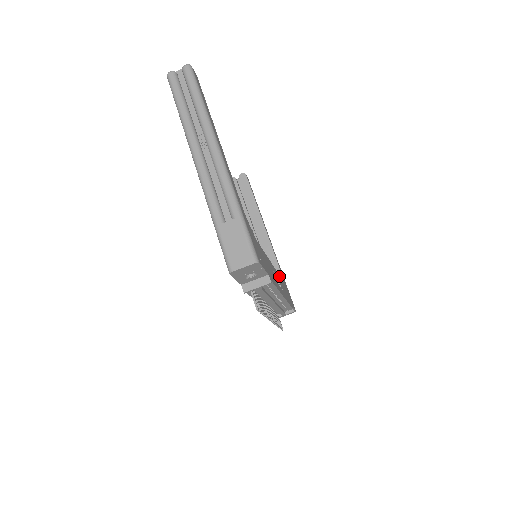
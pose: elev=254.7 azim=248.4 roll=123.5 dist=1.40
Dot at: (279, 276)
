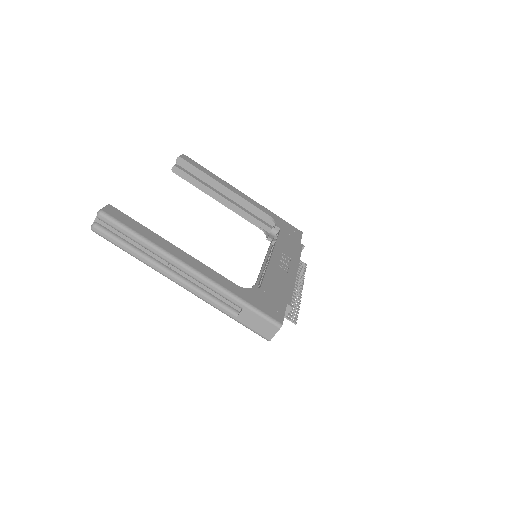
Dot at: (278, 241)
